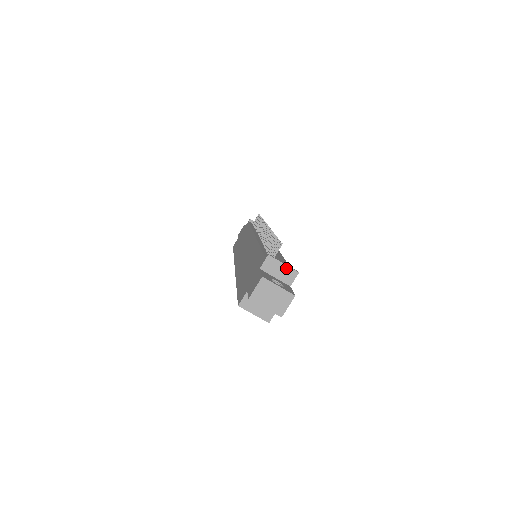
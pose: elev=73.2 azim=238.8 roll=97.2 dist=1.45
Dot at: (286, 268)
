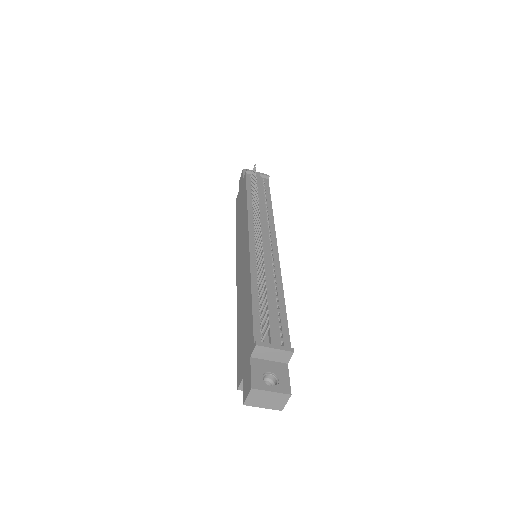
Dot at: (279, 351)
